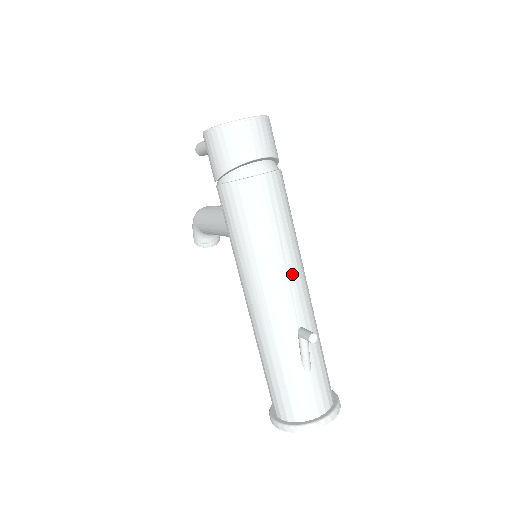
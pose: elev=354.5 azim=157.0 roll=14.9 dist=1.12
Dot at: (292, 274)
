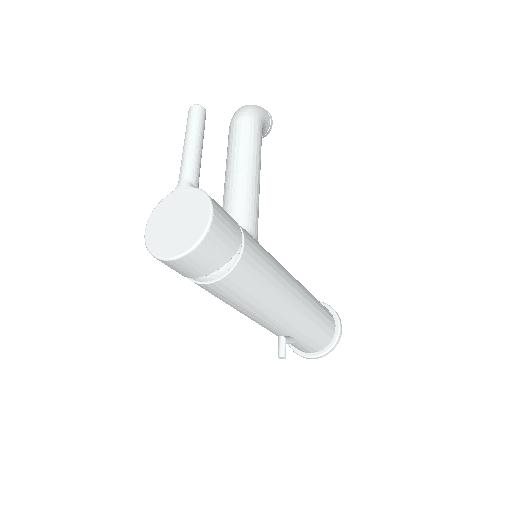
Dot at: (266, 316)
